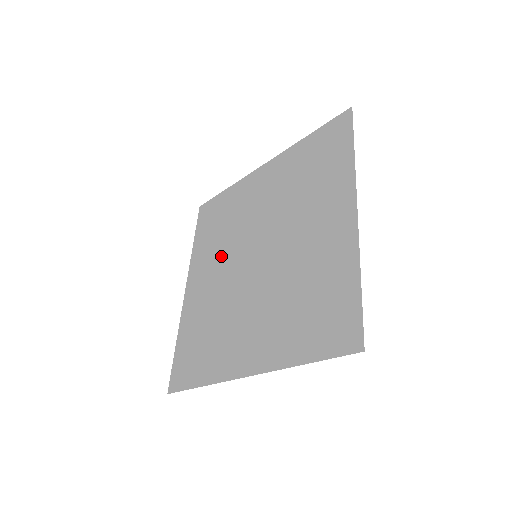
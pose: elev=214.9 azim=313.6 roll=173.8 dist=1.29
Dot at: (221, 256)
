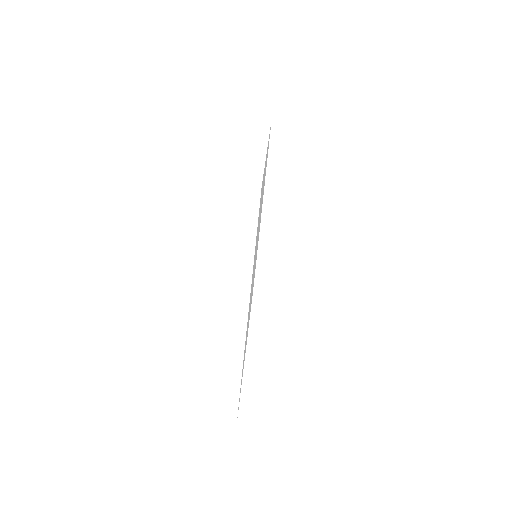
Dot at: occluded
